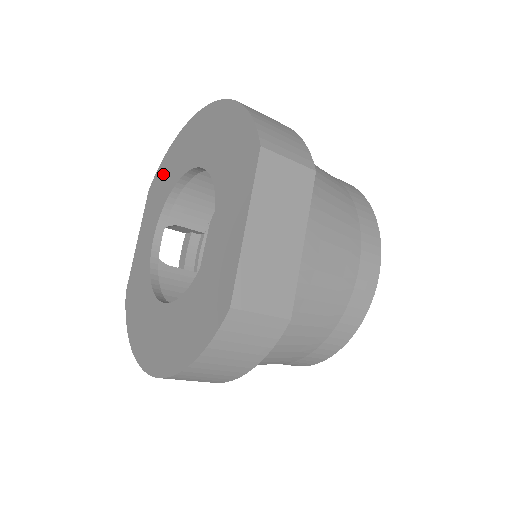
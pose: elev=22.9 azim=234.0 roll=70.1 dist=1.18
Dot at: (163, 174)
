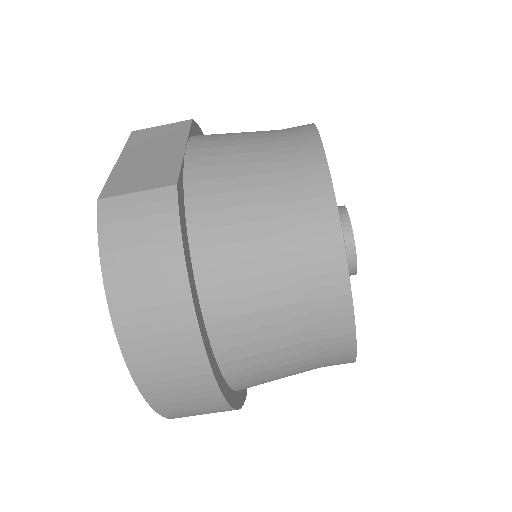
Dot at: occluded
